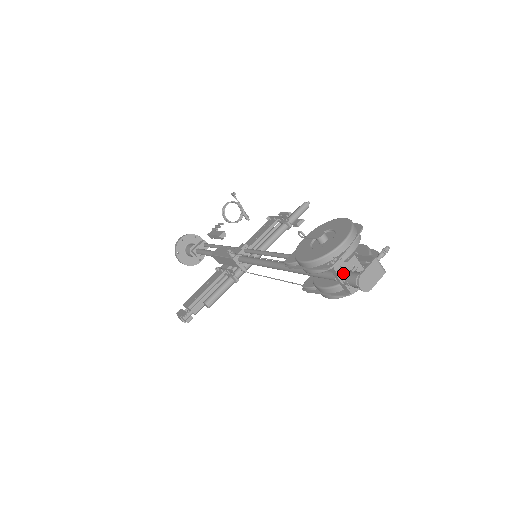
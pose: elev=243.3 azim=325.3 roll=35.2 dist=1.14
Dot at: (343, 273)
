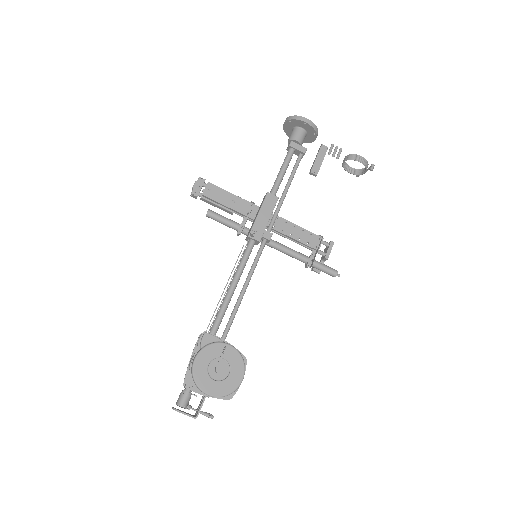
Dot at: occluded
